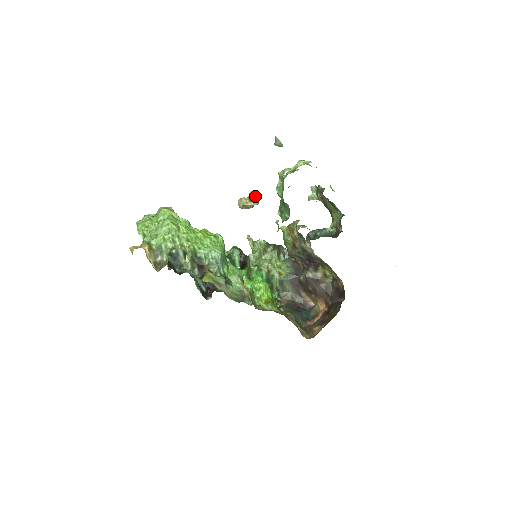
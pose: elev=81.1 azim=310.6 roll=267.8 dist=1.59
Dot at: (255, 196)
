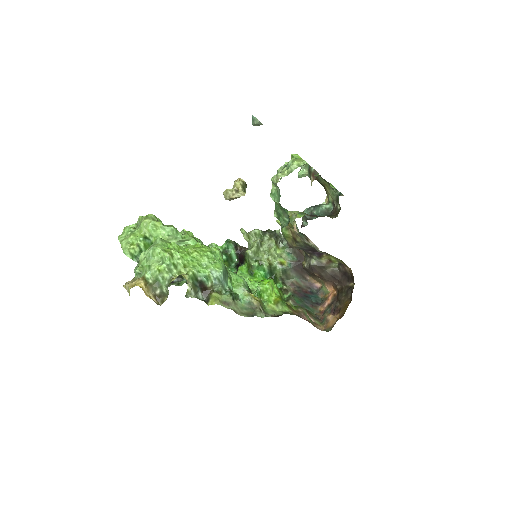
Dot at: (241, 185)
